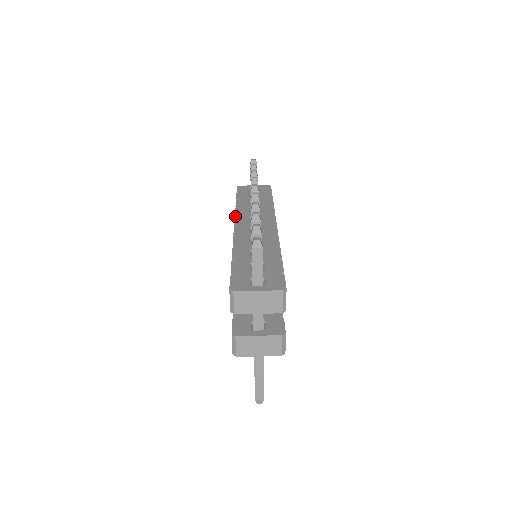
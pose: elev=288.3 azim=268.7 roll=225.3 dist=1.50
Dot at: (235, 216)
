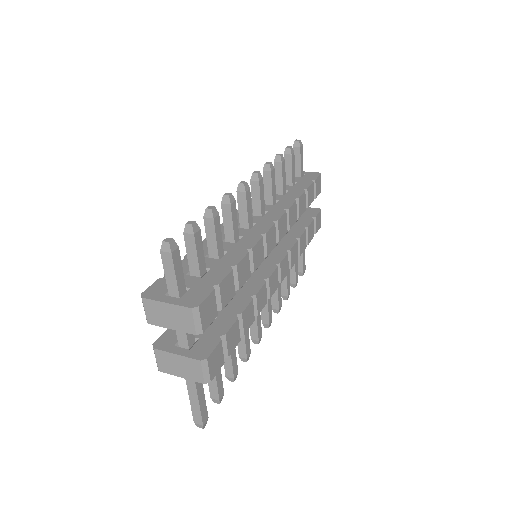
Dot at: occluded
